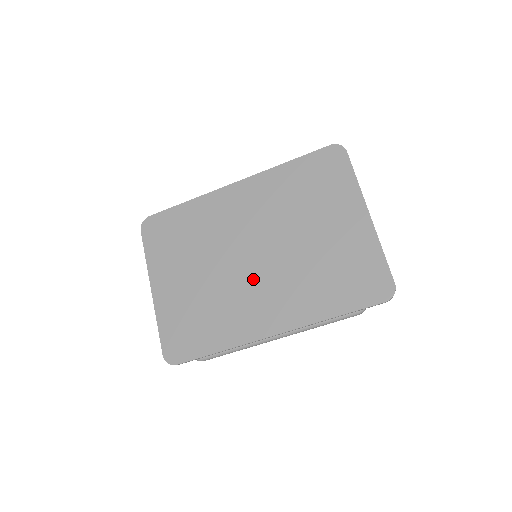
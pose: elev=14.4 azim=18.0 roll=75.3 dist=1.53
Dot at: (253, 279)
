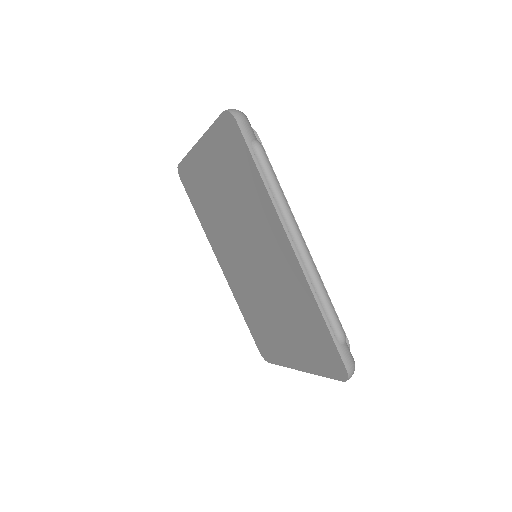
Dot at: (237, 255)
